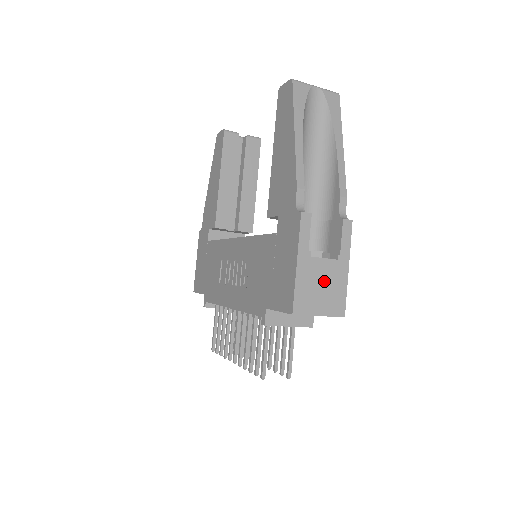
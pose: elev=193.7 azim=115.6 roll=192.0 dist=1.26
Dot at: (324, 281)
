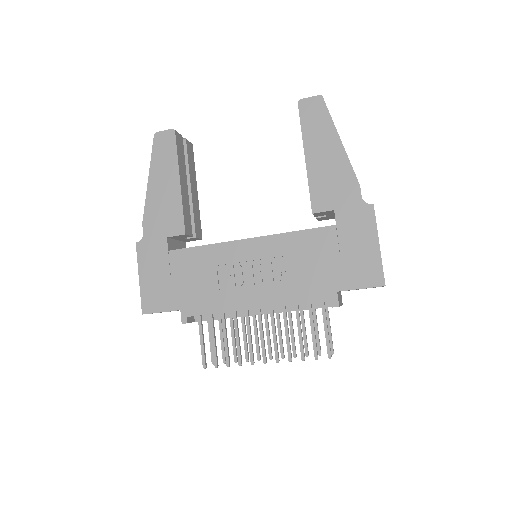
Dot at: occluded
